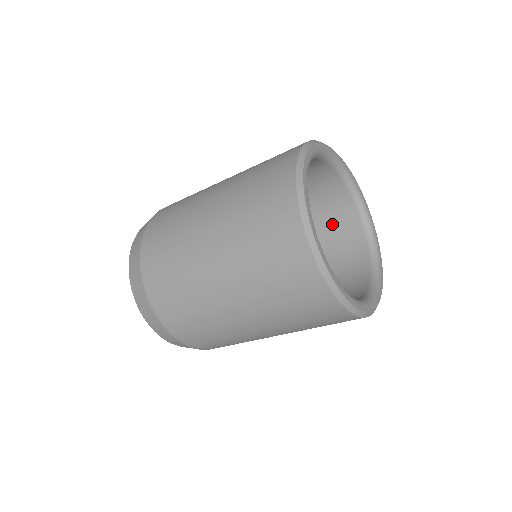
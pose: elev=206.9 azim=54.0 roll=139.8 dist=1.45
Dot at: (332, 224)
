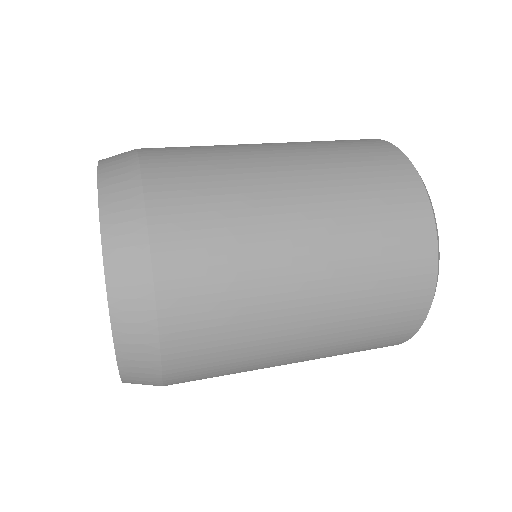
Dot at: occluded
